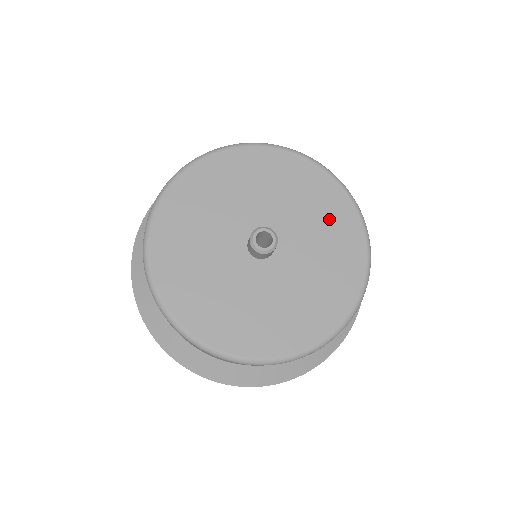
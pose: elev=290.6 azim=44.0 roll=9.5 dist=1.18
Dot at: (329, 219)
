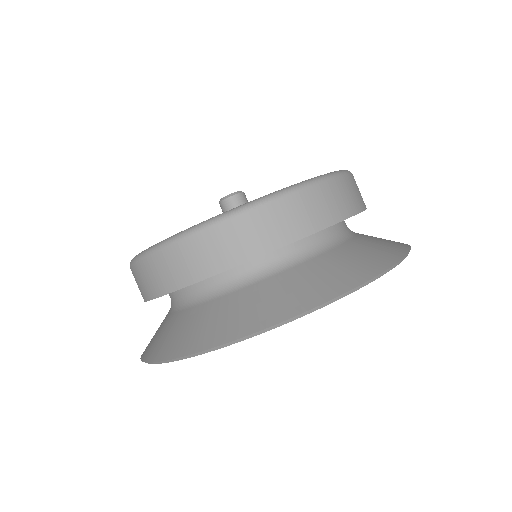
Dot at: occluded
